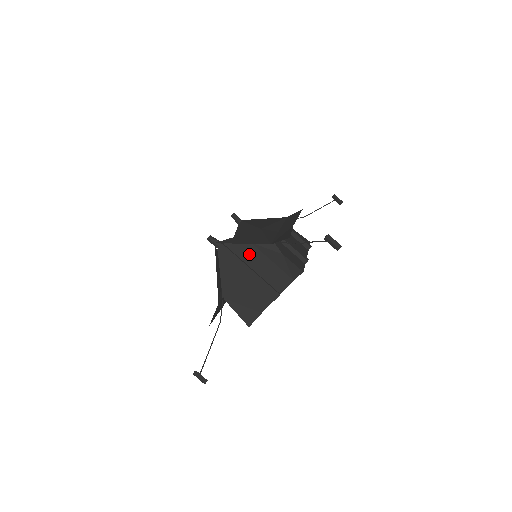
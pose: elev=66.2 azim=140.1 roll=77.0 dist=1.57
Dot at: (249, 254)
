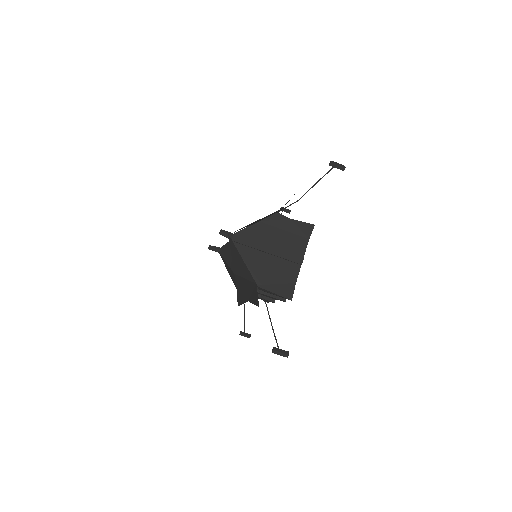
Dot at: (262, 232)
